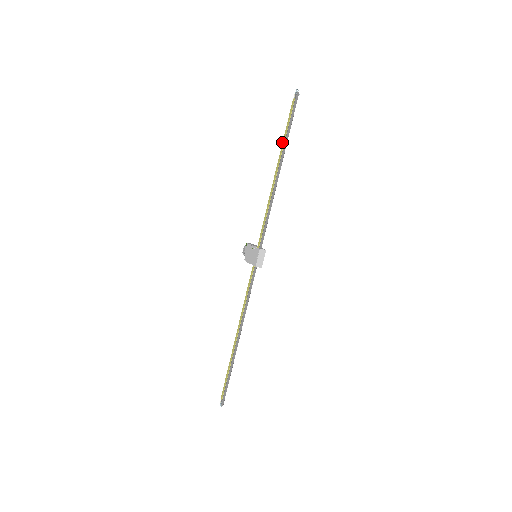
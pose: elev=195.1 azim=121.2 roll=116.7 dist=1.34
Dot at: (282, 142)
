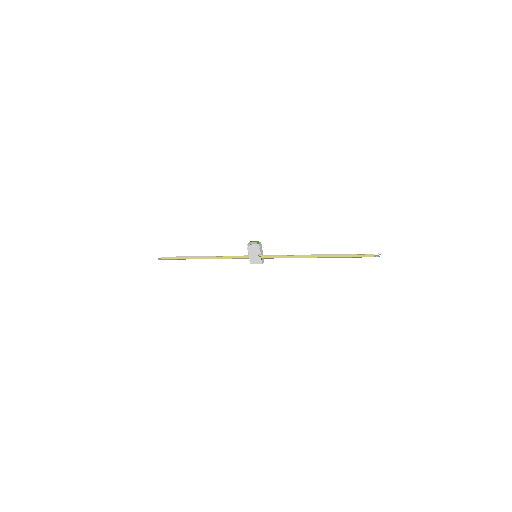
Dot at: (339, 255)
